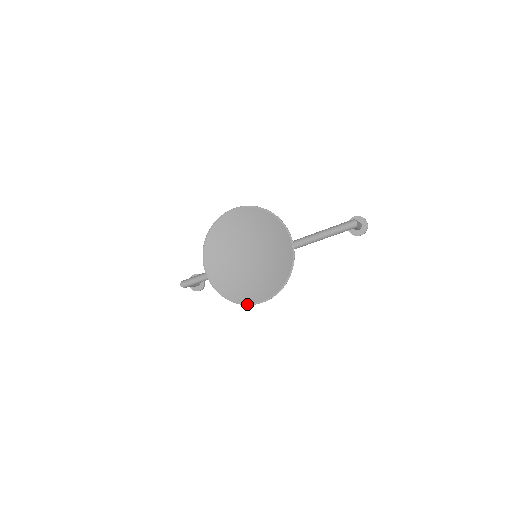
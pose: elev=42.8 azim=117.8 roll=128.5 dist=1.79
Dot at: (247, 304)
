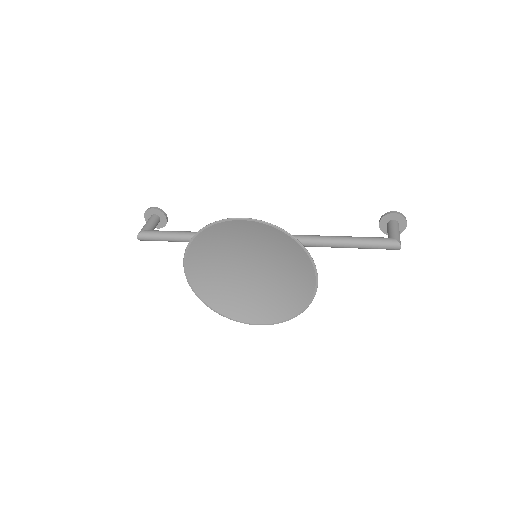
Dot at: (237, 321)
